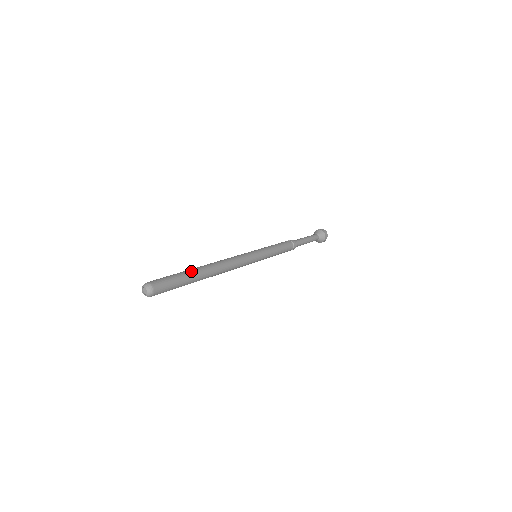
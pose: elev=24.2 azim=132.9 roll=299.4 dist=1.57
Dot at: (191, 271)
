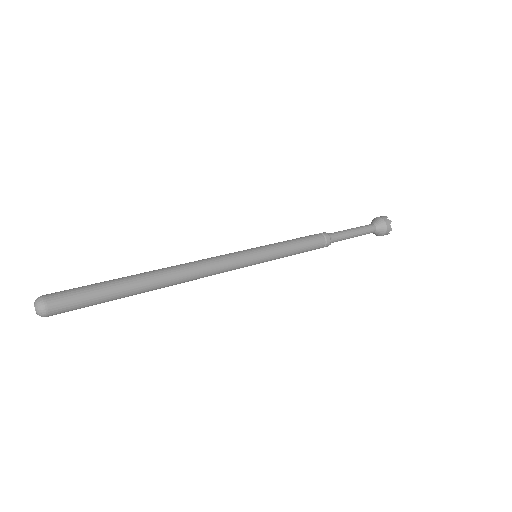
Dot at: (123, 277)
